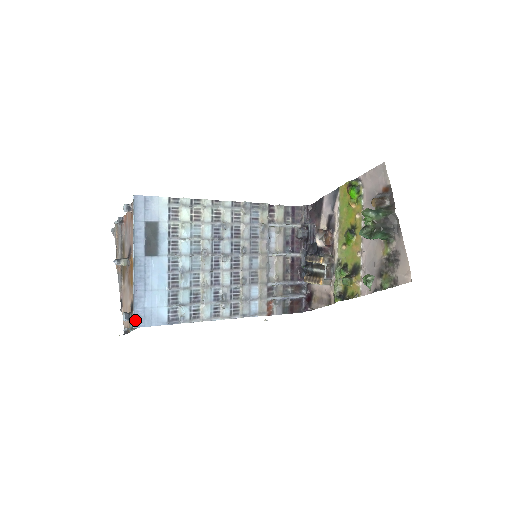
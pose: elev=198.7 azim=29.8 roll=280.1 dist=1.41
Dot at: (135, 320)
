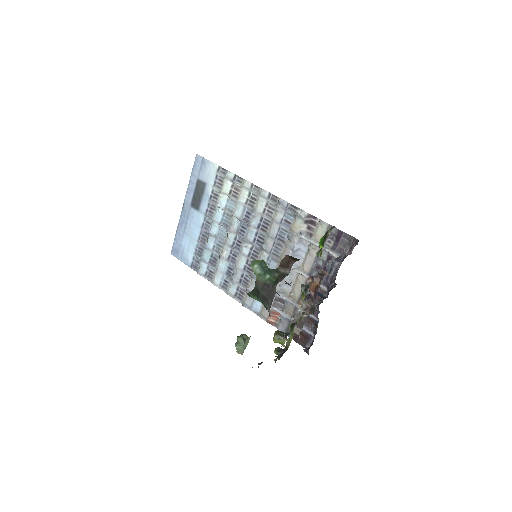
Dot at: (173, 249)
